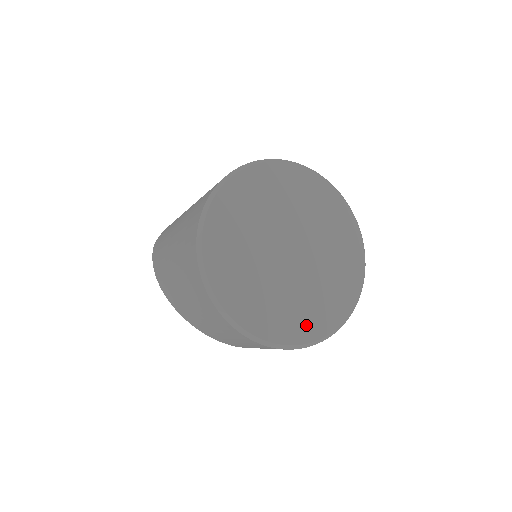
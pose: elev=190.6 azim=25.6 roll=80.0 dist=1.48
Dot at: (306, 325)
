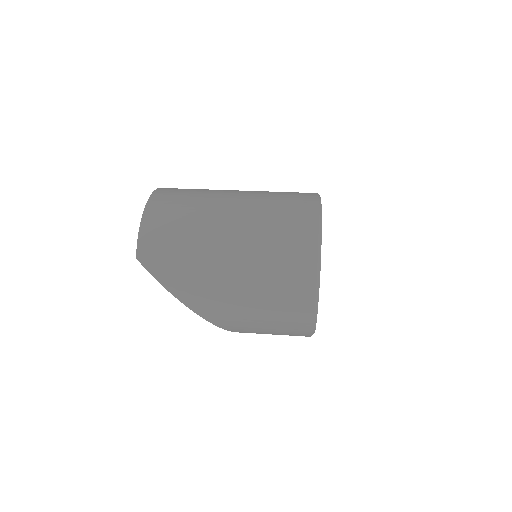
Dot at: occluded
